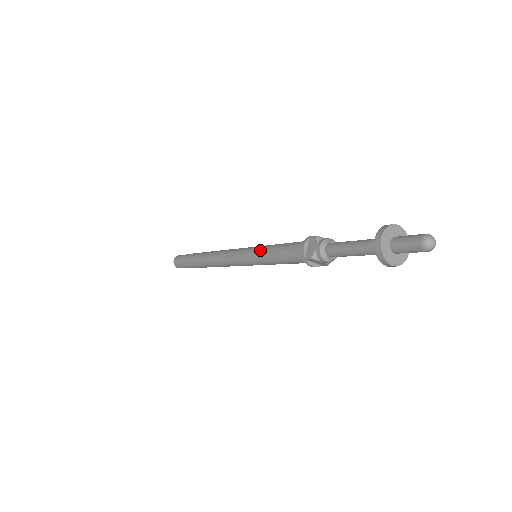
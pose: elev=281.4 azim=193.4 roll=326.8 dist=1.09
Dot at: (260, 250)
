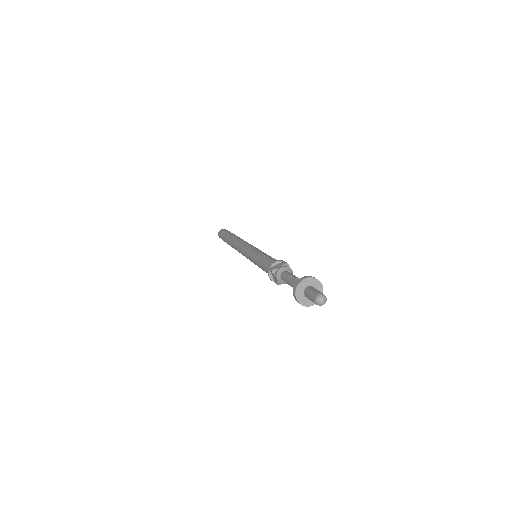
Dot at: (253, 261)
